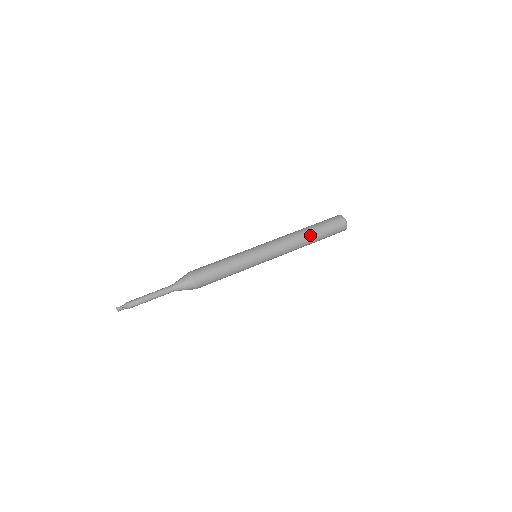
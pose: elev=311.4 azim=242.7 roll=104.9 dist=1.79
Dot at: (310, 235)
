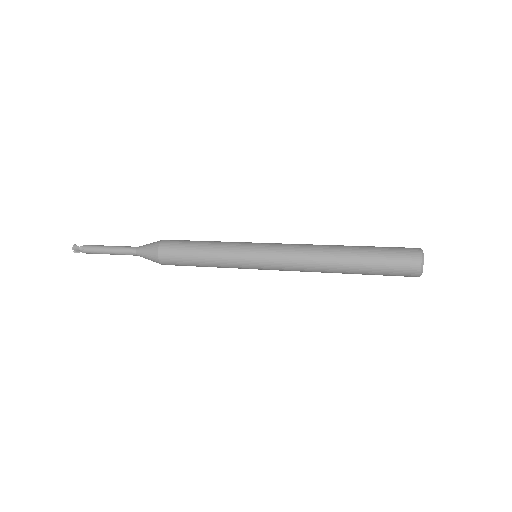
Dot at: (346, 250)
